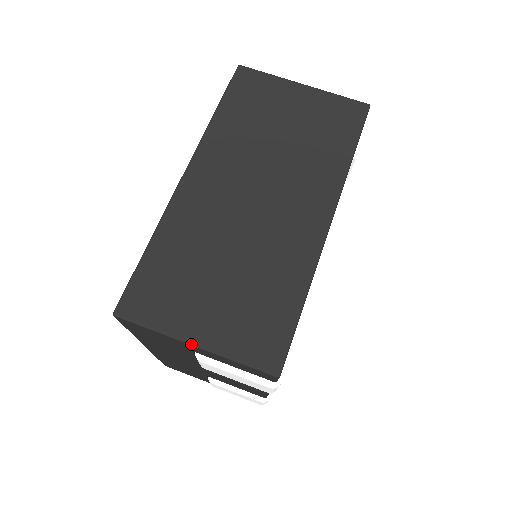
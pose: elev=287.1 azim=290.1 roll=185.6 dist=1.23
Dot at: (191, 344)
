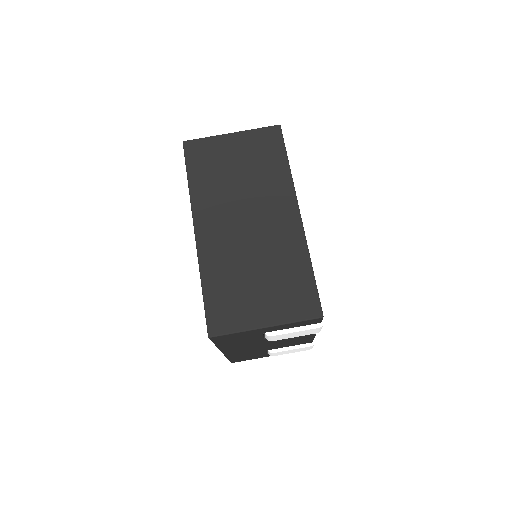
Dot at: (264, 328)
